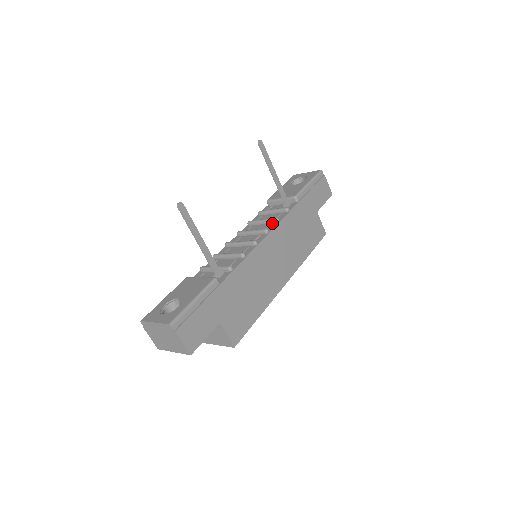
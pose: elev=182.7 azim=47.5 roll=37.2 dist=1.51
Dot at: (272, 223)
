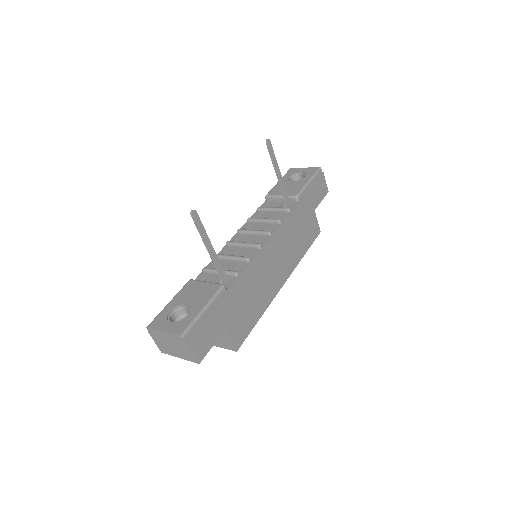
Dot at: (274, 224)
